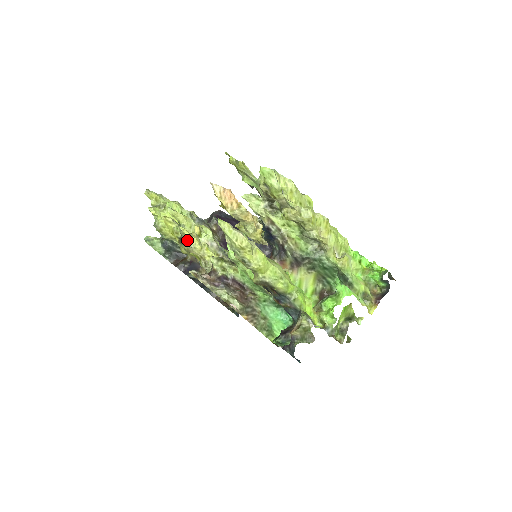
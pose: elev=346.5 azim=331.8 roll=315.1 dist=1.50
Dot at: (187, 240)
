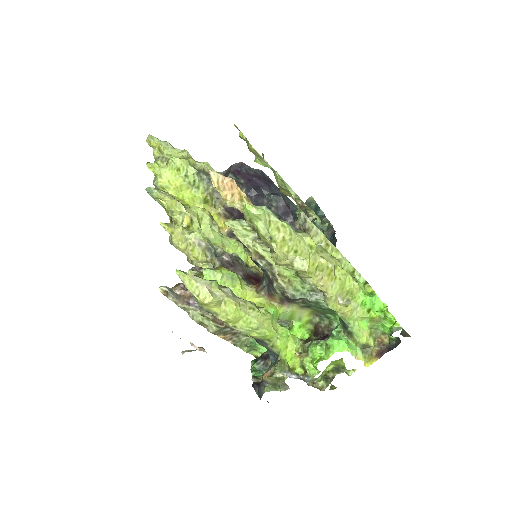
Dot at: (170, 236)
